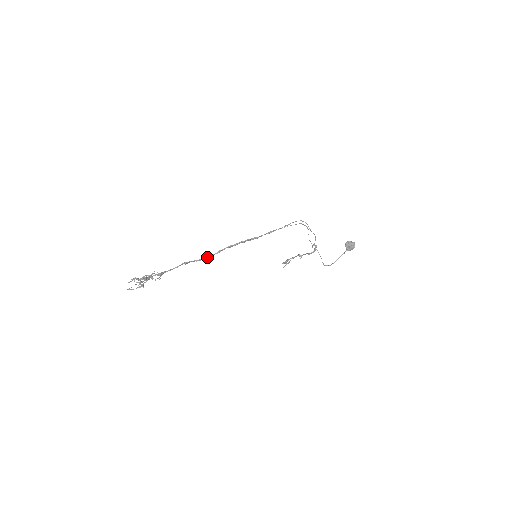
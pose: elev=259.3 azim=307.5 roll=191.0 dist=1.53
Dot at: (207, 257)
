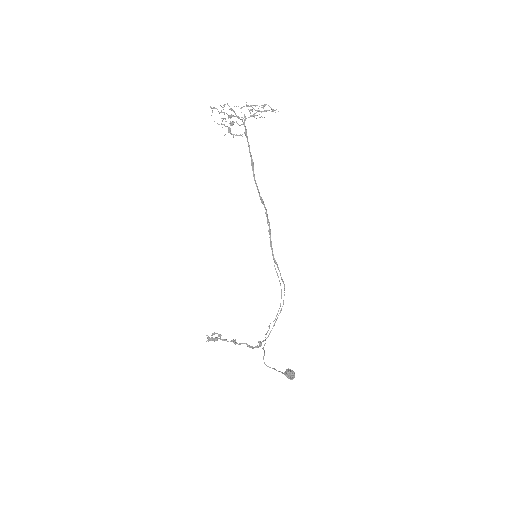
Dot at: occluded
